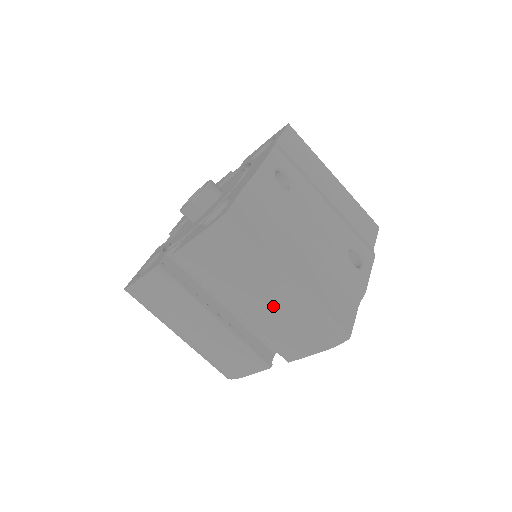
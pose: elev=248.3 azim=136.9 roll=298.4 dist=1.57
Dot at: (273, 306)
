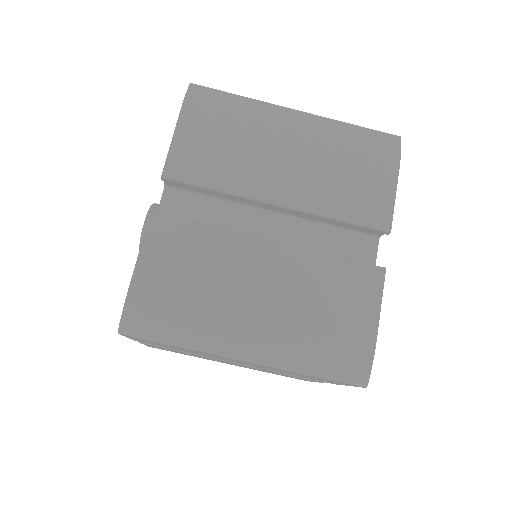
Dot at: (308, 151)
